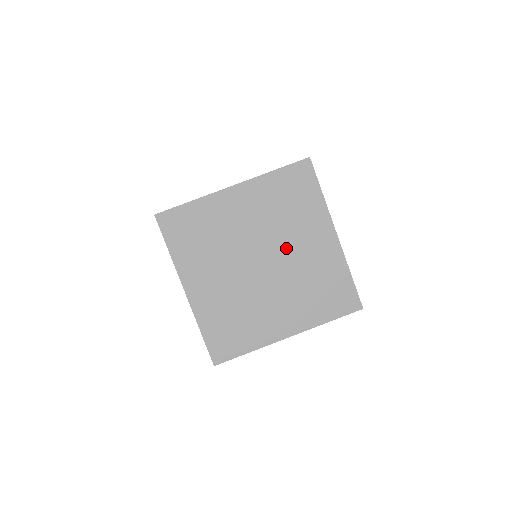
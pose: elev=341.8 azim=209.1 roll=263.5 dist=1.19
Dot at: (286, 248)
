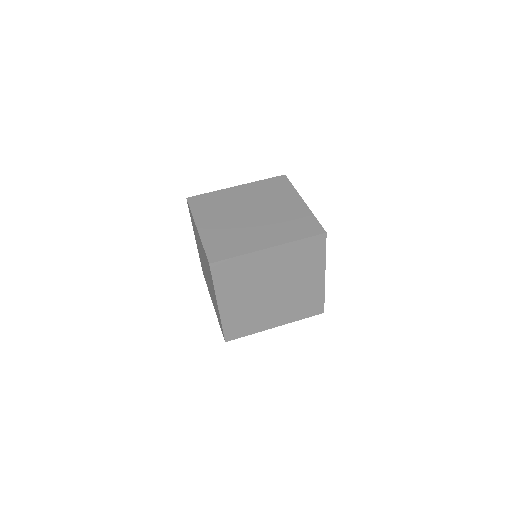
Dot at: (269, 207)
